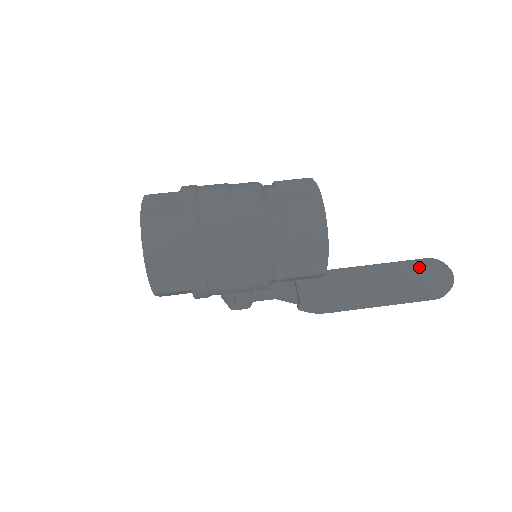
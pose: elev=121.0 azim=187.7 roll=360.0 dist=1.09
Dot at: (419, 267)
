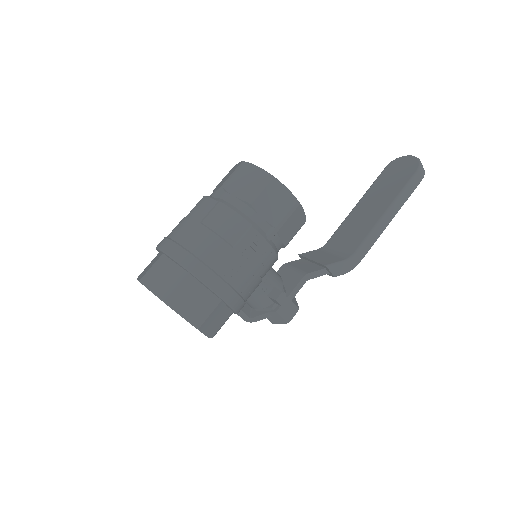
Dot at: (386, 175)
